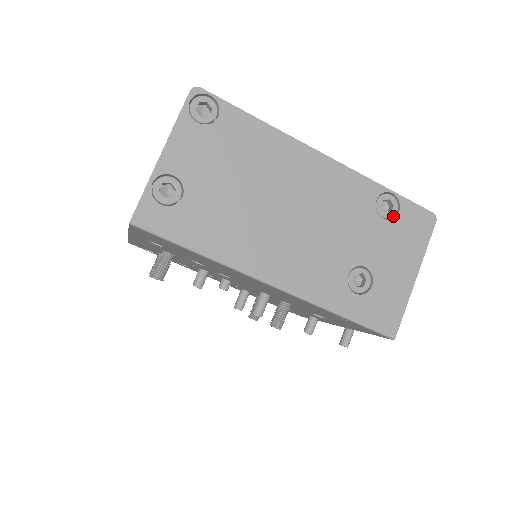
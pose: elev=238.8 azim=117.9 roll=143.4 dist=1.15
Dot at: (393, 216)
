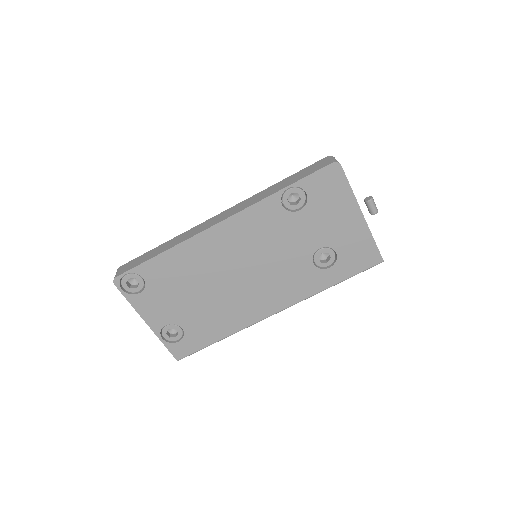
Dot at: (305, 199)
